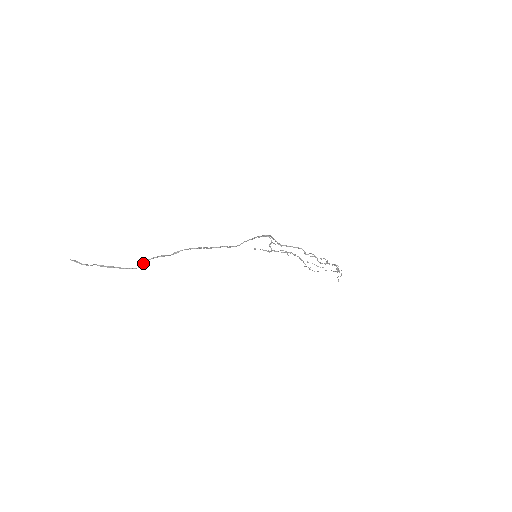
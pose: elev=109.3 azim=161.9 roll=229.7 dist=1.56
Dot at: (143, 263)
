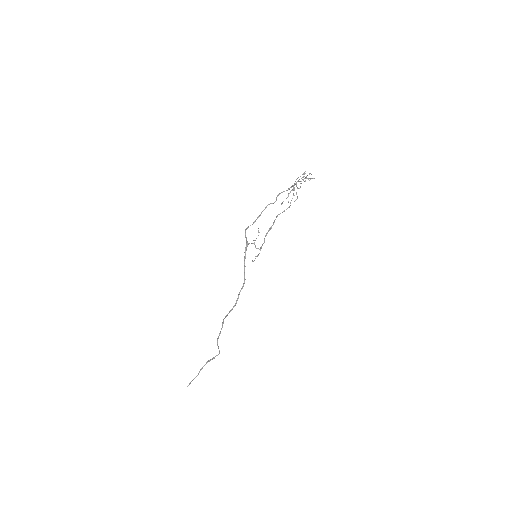
Dot at: (218, 347)
